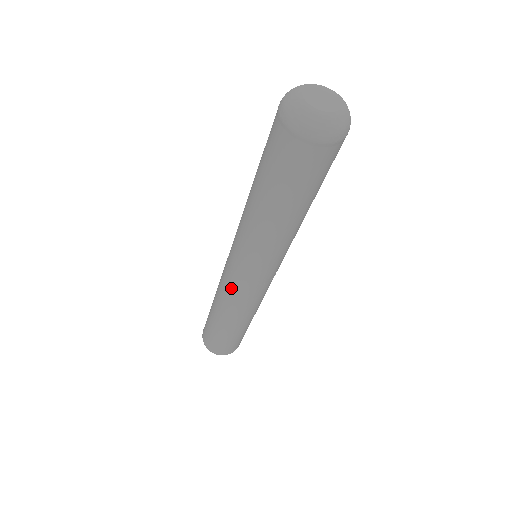
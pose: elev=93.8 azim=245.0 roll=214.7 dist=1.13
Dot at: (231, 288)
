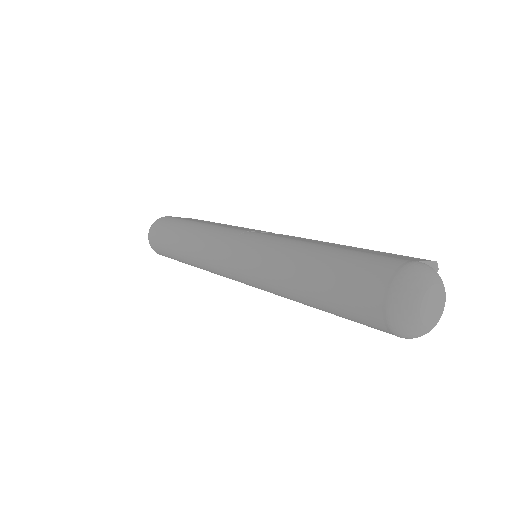
Dot at: (214, 259)
